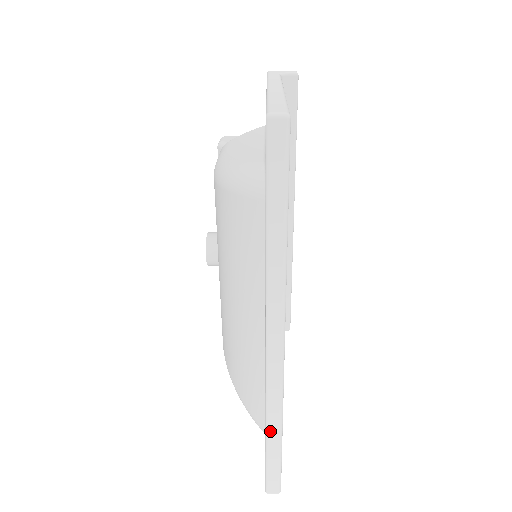
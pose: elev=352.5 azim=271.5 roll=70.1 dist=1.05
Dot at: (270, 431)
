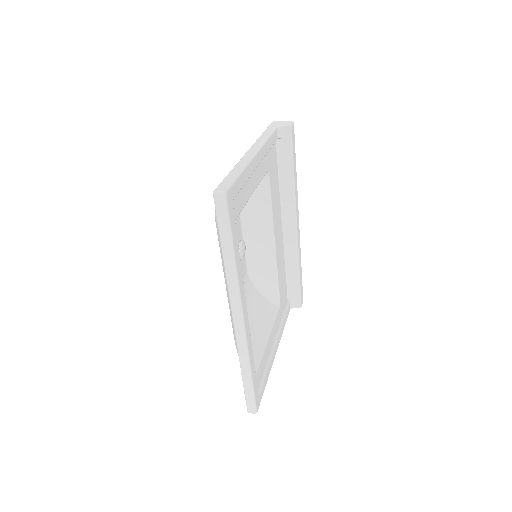
Dot at: (243, 372)
